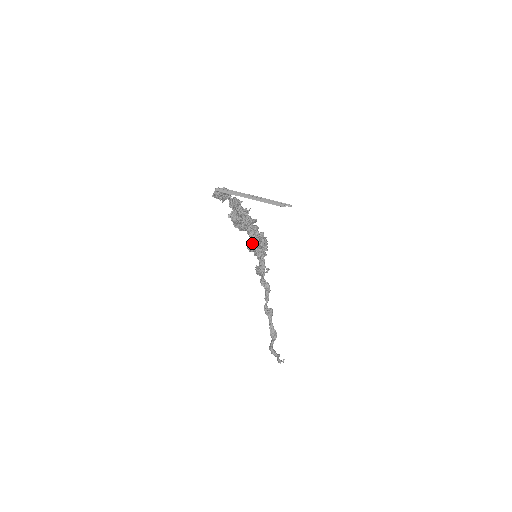
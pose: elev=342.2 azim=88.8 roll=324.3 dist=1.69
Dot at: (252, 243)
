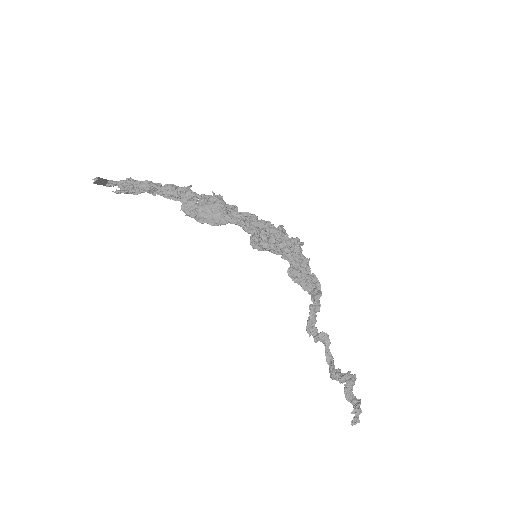
Dot at: (251, 238)
